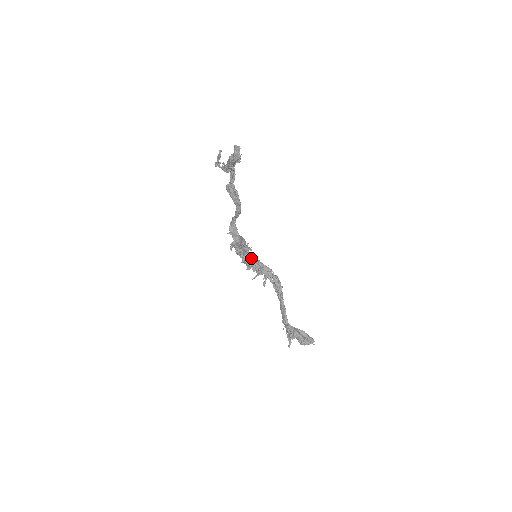
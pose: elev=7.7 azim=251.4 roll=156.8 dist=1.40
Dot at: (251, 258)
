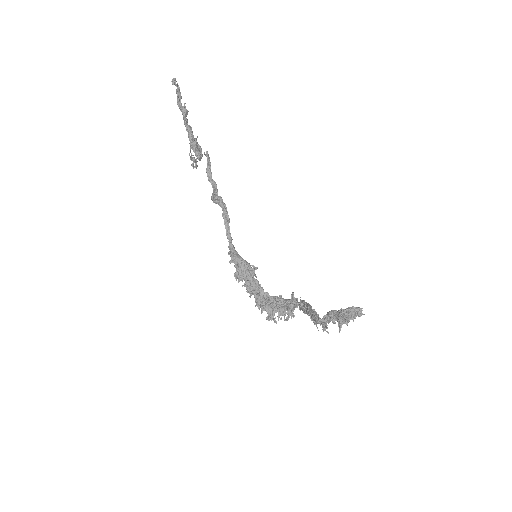
Dot at: (267, 295)
